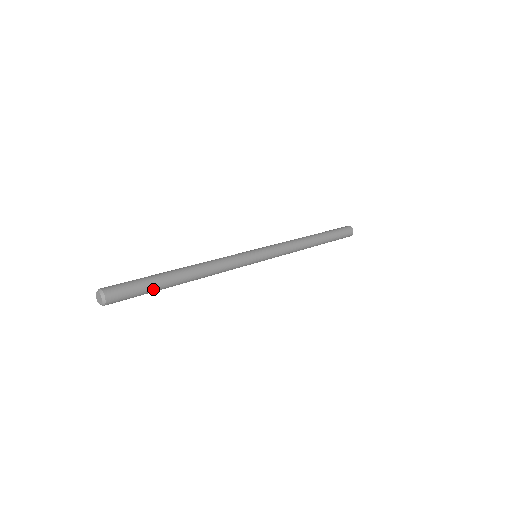
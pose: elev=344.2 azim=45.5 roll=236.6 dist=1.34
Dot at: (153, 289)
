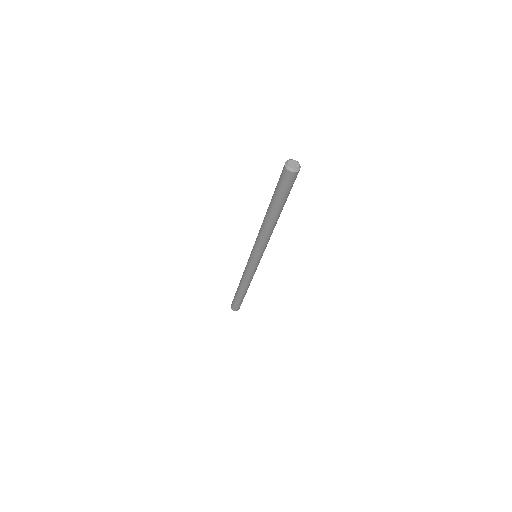
Dot at: occluded
